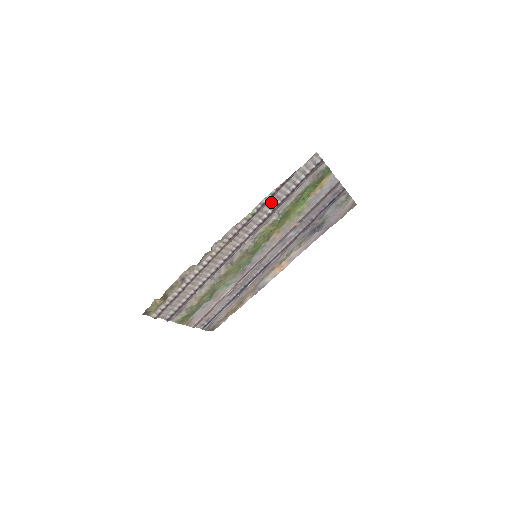
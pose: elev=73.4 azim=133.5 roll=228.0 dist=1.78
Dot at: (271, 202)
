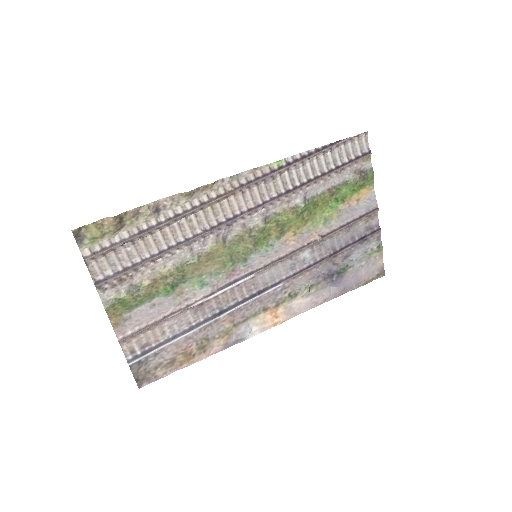
Dot at: (303, 170)
